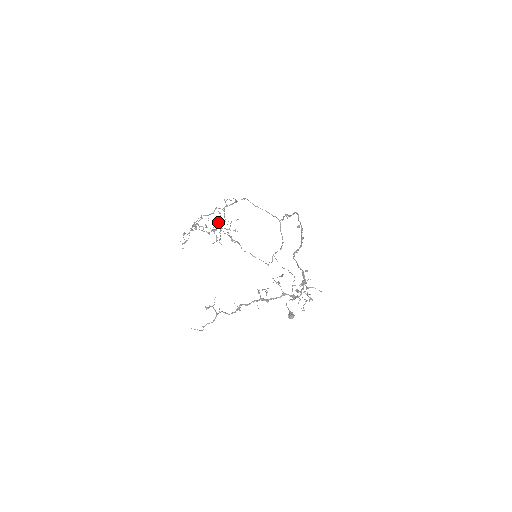
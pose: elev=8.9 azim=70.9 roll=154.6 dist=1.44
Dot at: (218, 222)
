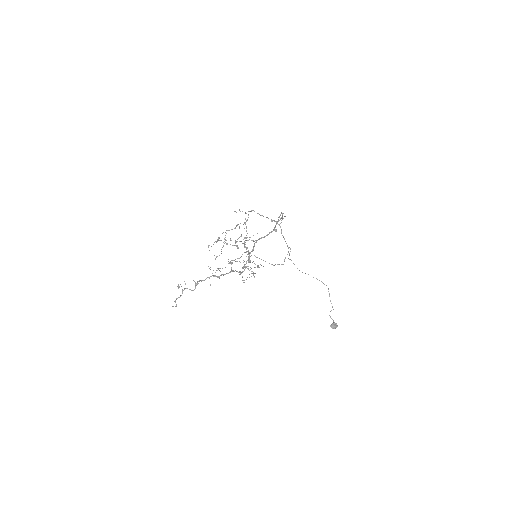
Dot at: occluded
